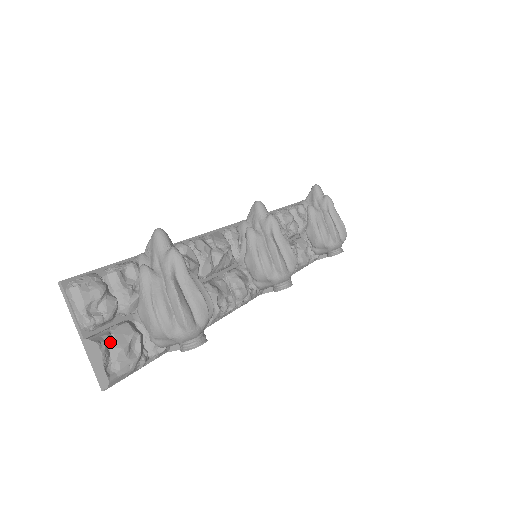
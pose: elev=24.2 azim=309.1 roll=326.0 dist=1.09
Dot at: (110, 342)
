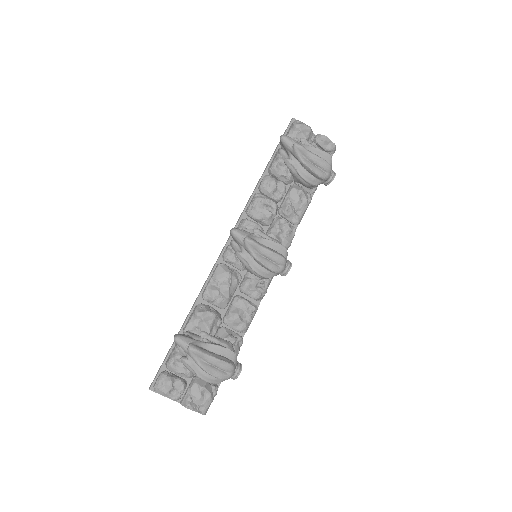
Dot at: (192, 399)
